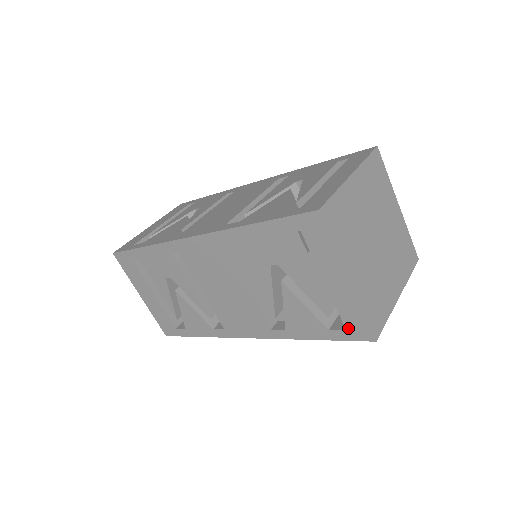
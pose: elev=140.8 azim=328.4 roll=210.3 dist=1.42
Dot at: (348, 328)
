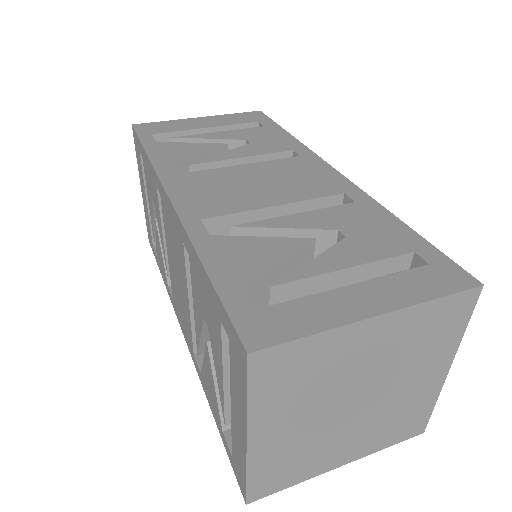
Dot at: (233, 458)
